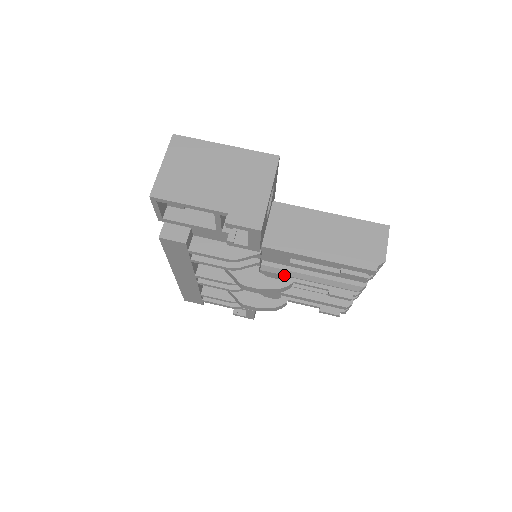
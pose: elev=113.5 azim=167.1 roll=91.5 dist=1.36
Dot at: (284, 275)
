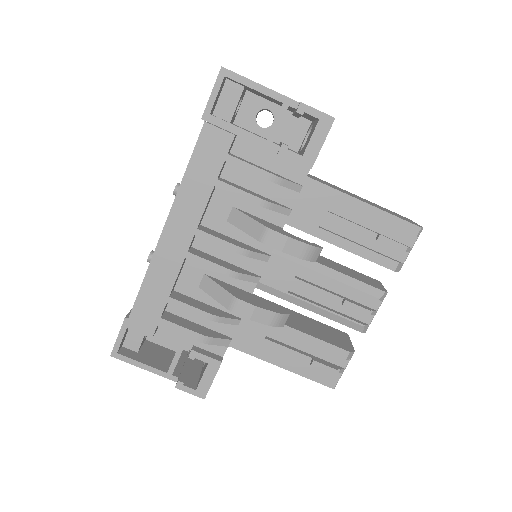
Dot at: (298, 264)
